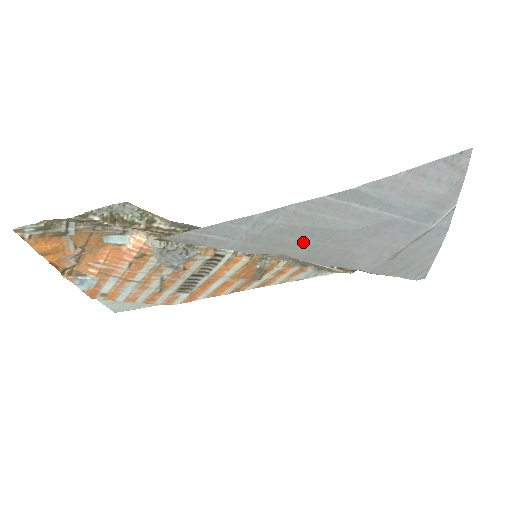
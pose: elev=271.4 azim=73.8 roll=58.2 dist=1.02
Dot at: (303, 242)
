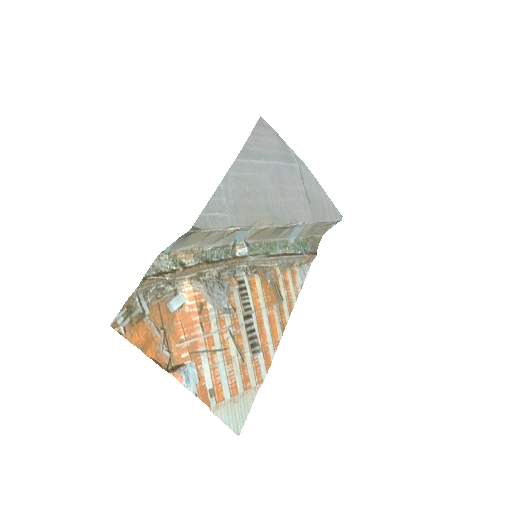
Dot at: (259, 203)
